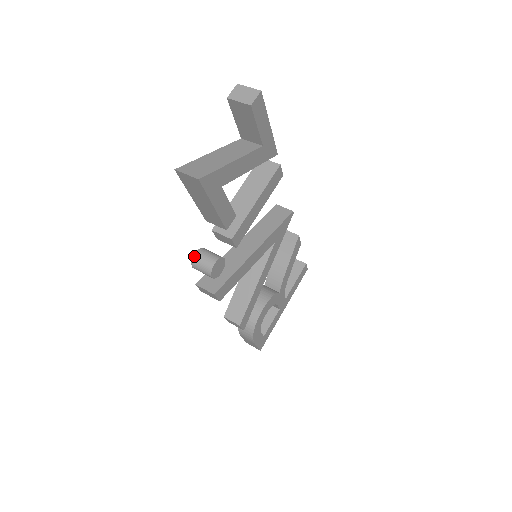
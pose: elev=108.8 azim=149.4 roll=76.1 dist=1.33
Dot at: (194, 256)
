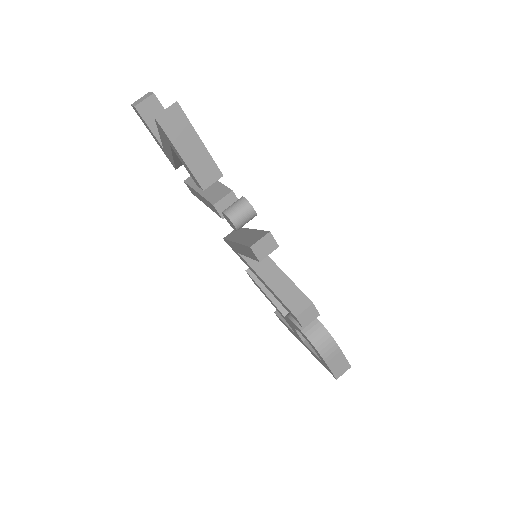
Dot at: (225, 213)
